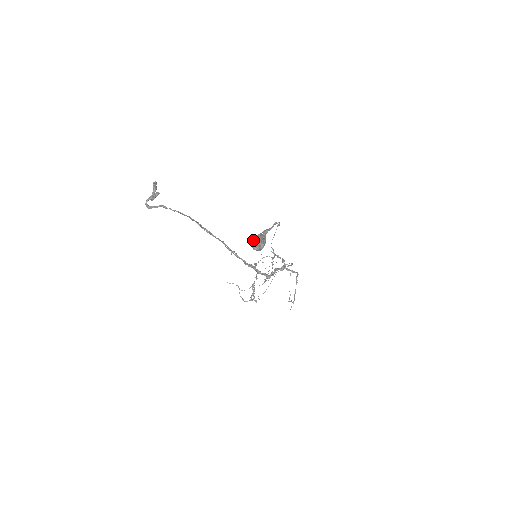
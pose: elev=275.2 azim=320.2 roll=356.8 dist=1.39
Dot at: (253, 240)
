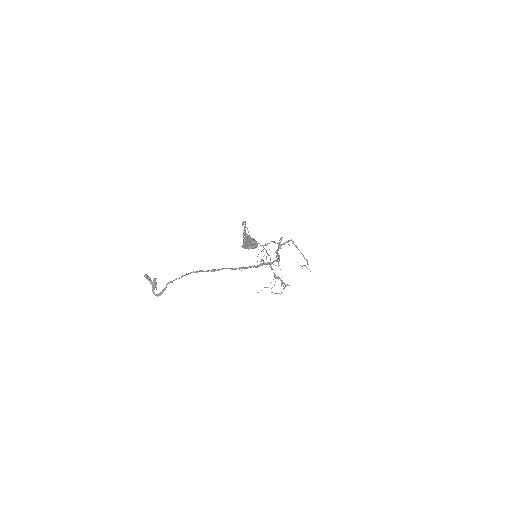
Dot at: (246, 245)
